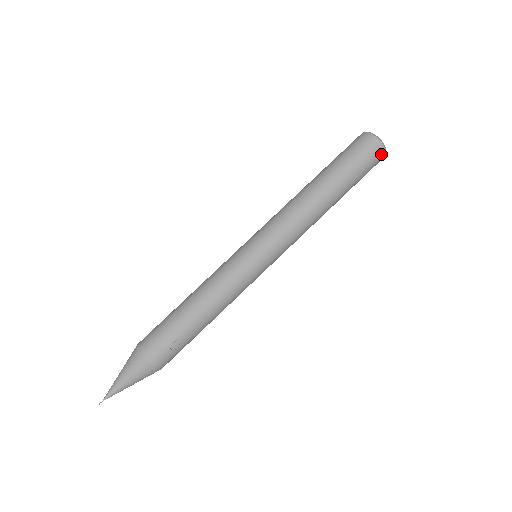
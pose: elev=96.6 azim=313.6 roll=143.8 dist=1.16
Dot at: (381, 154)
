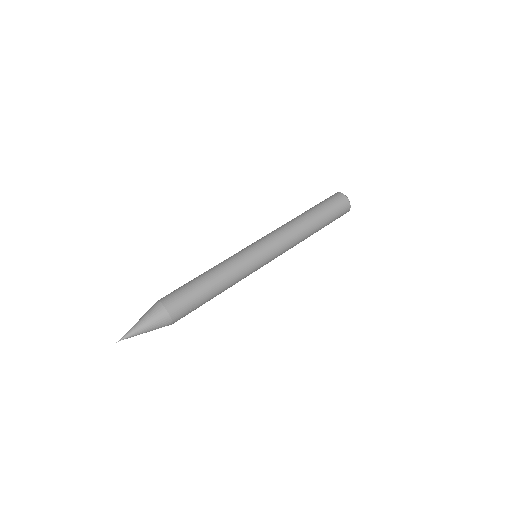
Dot at: (347, 211)
